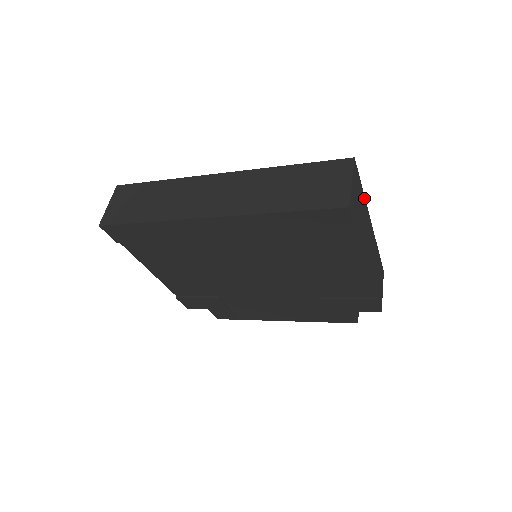
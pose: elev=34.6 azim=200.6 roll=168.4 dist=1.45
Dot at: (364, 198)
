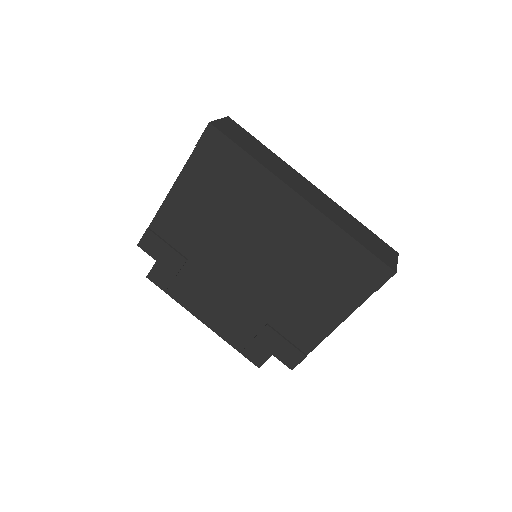
Dot at: occluded
